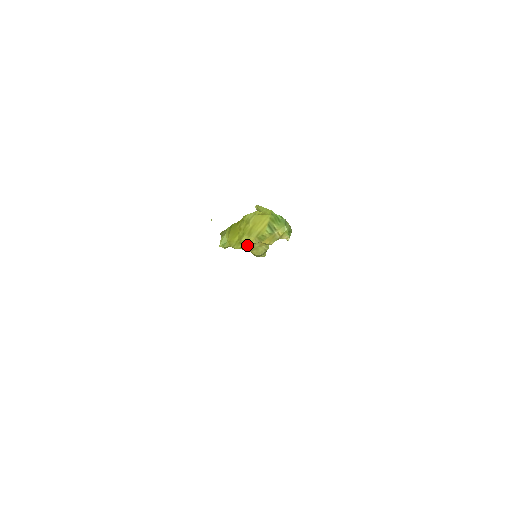
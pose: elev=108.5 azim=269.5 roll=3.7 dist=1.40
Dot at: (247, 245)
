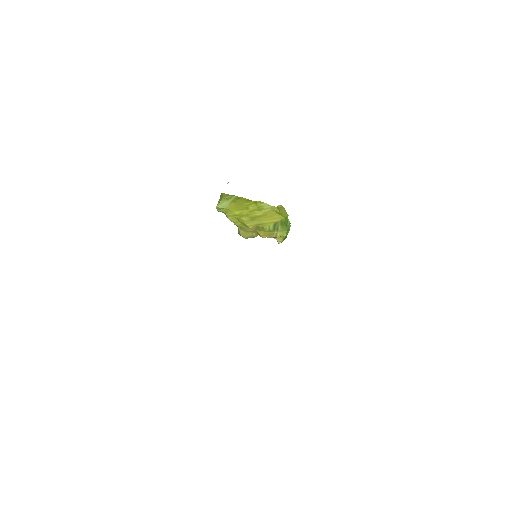
Dot at: (242, 224)
